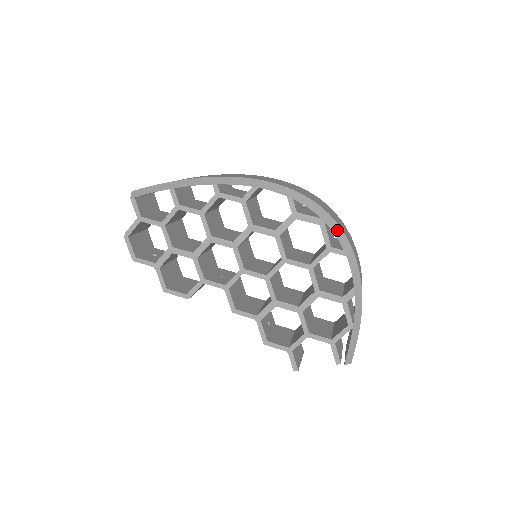
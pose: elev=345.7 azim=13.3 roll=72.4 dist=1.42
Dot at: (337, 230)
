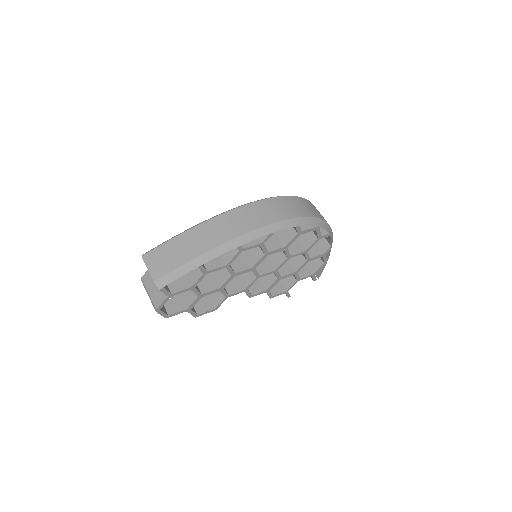
Dot at: (325, 225)
